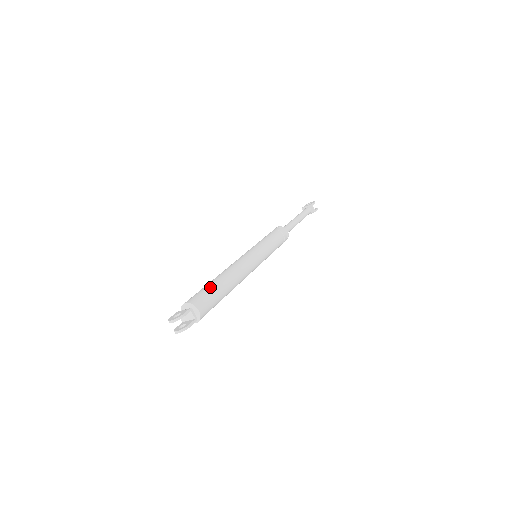
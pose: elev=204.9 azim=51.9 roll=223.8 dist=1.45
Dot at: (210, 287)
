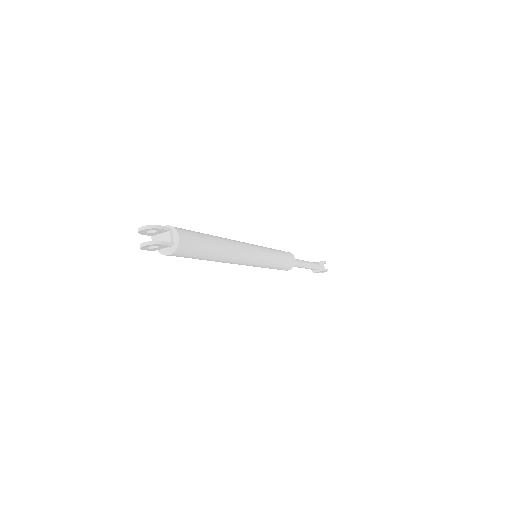
Dot at: (199, 232)
